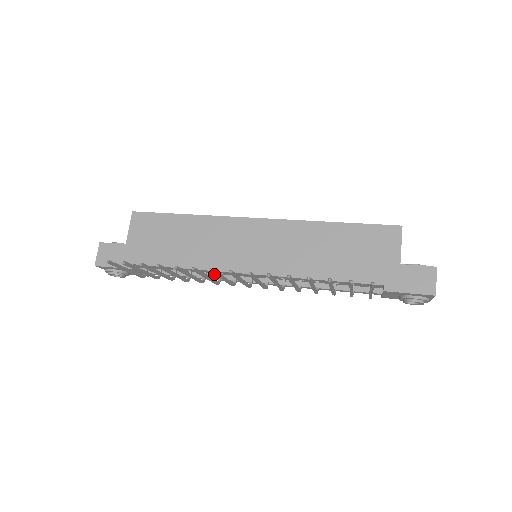
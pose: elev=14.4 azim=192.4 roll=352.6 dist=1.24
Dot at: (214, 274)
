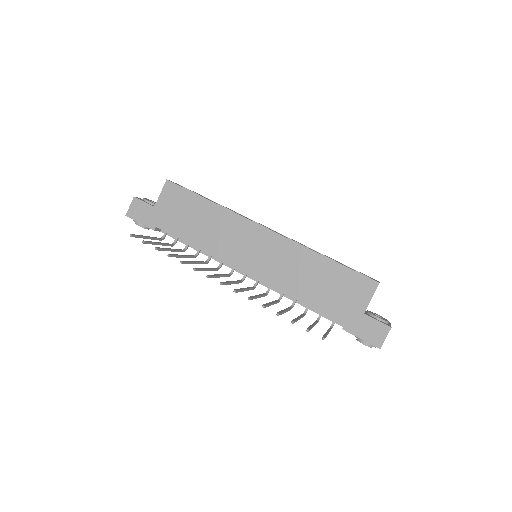
Dot at: occluded
